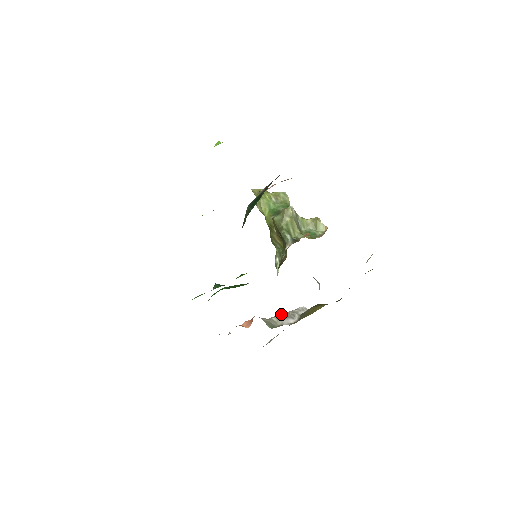
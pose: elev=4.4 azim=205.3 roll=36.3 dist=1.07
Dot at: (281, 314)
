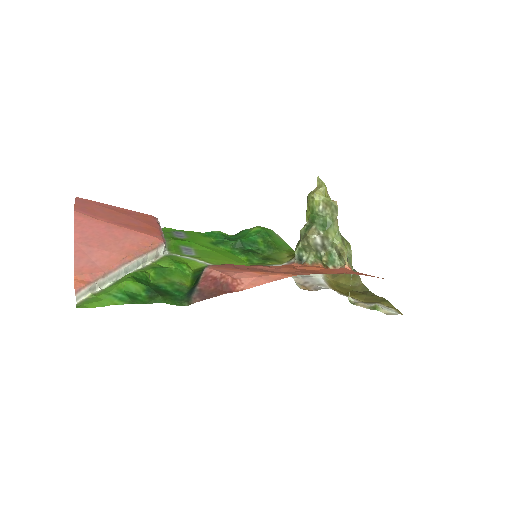
Dot at: occluded
